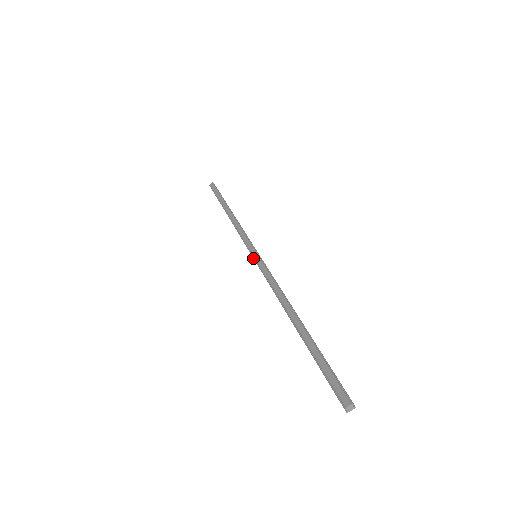
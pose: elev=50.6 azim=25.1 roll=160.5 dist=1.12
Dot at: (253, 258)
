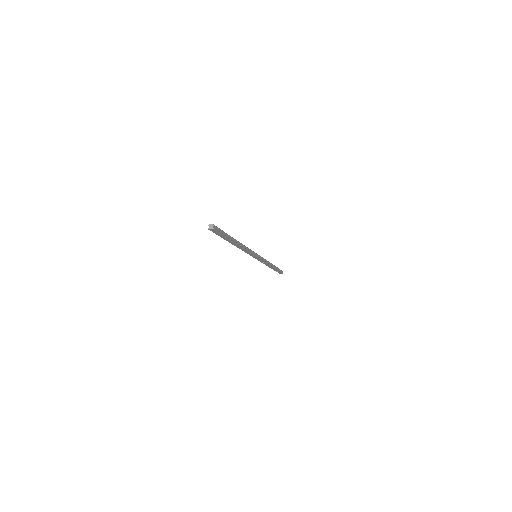
Dot at: occluded
